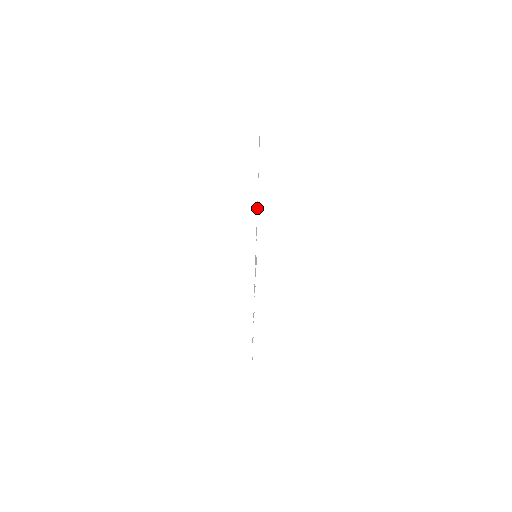
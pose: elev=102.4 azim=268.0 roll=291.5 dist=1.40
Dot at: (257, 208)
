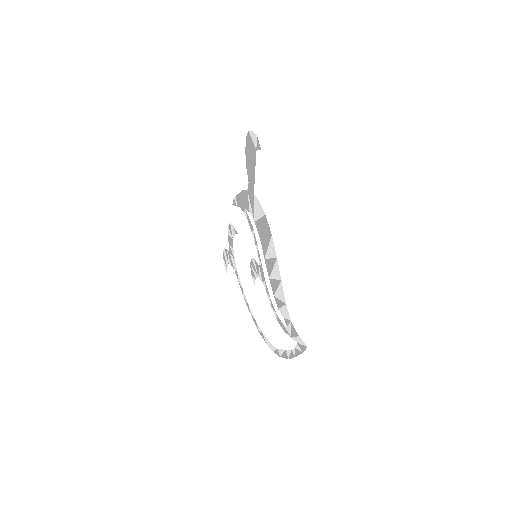
Dot at: (252, 212)
